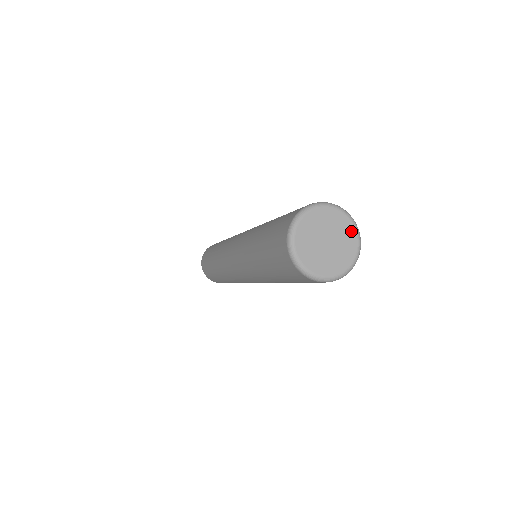
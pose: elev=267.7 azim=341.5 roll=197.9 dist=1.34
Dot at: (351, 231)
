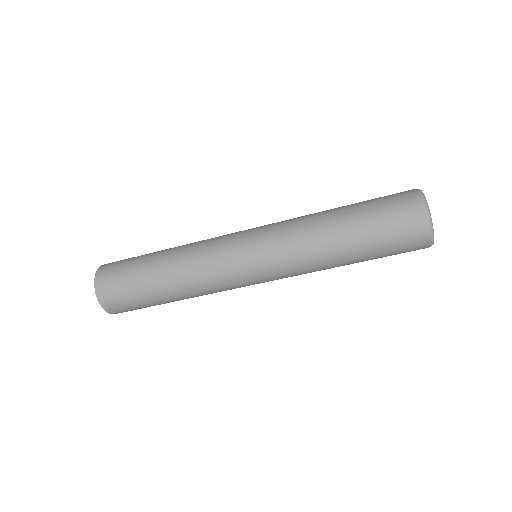
Dot at: occluded
